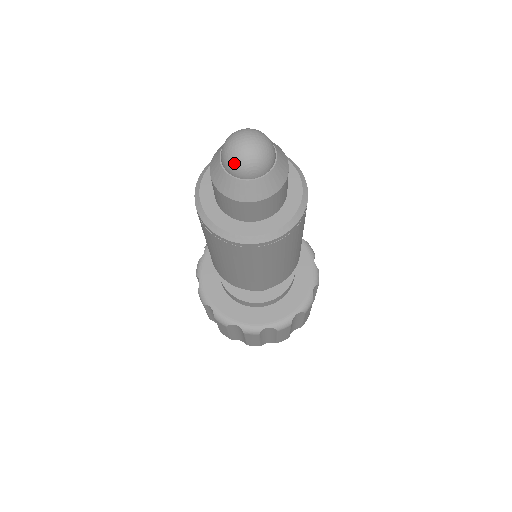
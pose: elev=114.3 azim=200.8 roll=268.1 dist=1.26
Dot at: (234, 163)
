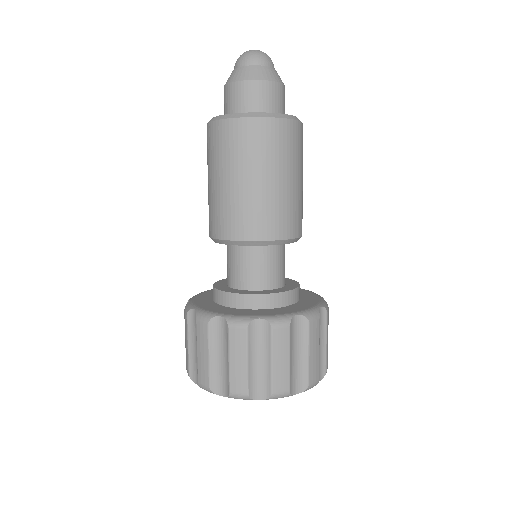
Dot at: (250, 55)
